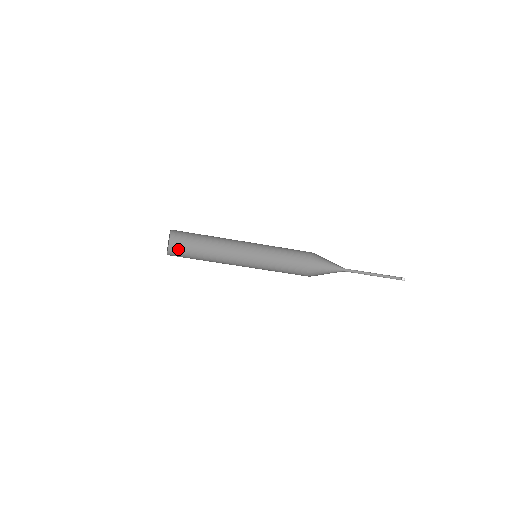
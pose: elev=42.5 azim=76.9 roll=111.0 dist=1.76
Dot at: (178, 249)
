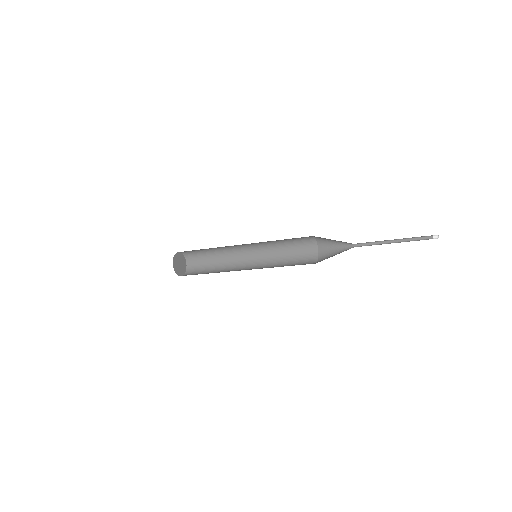
Dot at: (194, 265)
